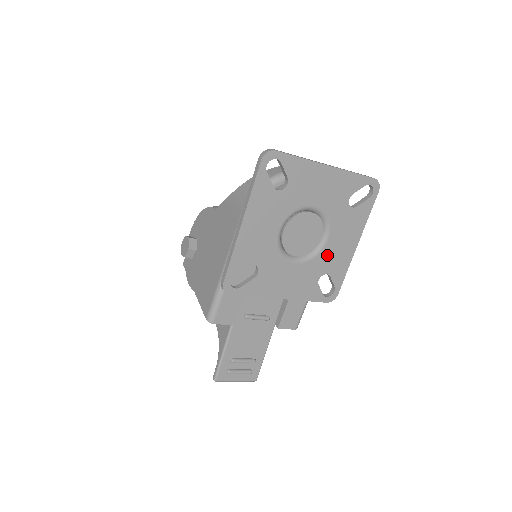
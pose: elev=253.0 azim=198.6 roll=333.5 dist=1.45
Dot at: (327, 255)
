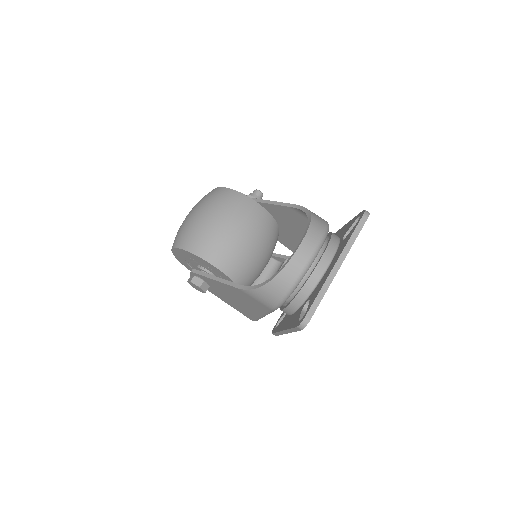
Dot at: occluded
